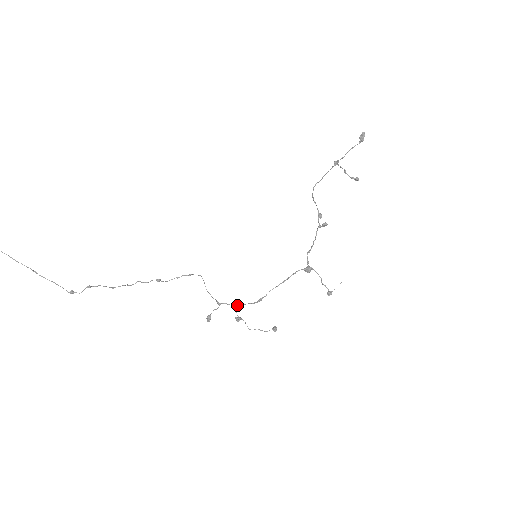
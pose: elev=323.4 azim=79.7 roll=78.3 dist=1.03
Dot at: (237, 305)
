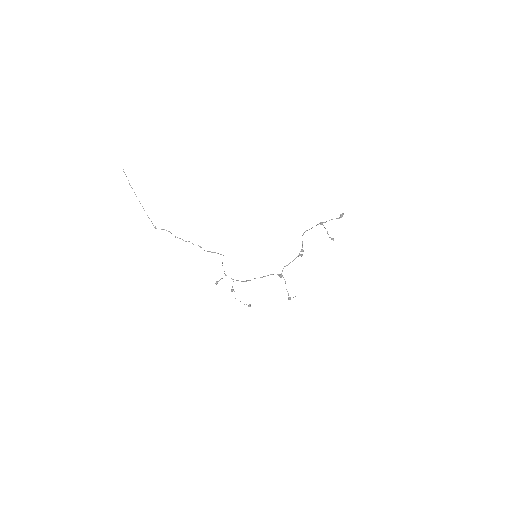
Dot at: occluded
